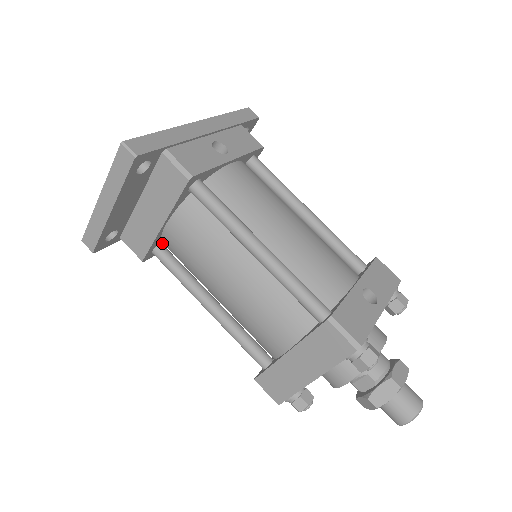
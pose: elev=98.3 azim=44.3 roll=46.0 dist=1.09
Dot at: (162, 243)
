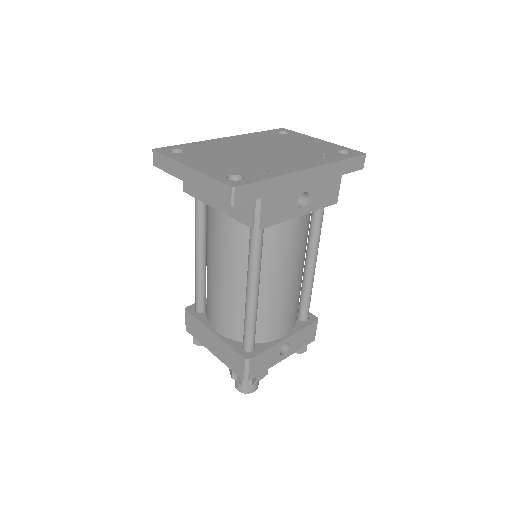
Dot at: occluded
